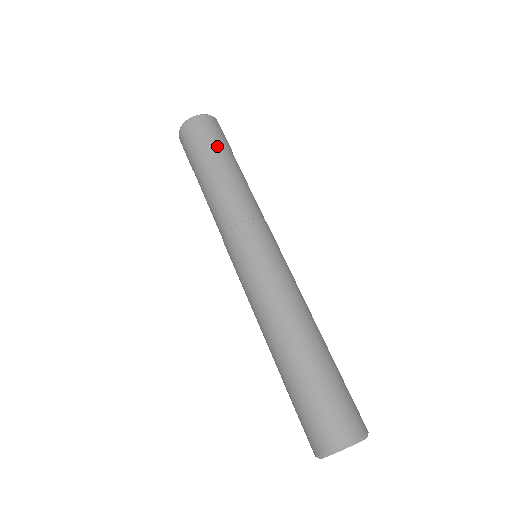
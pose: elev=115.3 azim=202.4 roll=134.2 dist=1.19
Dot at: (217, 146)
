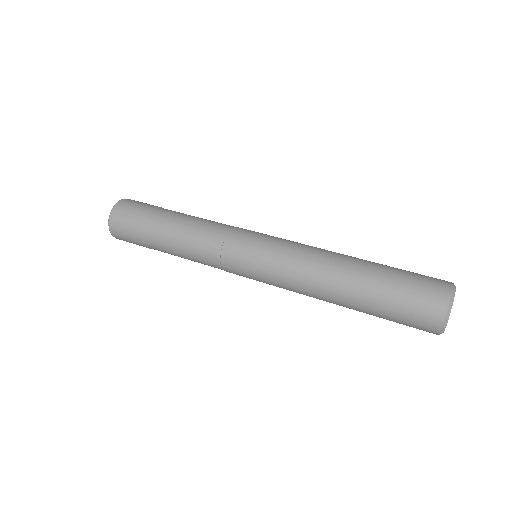
Dot at: (149, 214)
